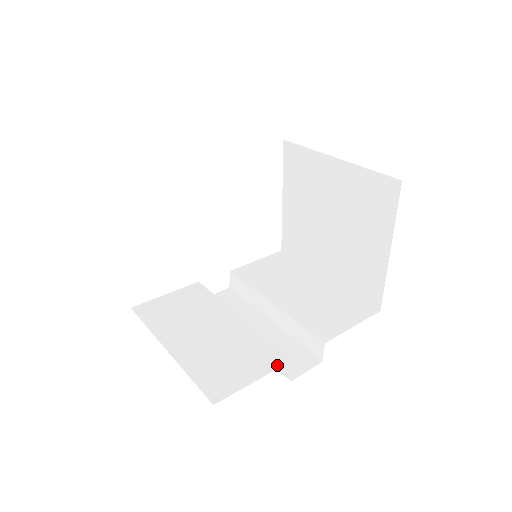
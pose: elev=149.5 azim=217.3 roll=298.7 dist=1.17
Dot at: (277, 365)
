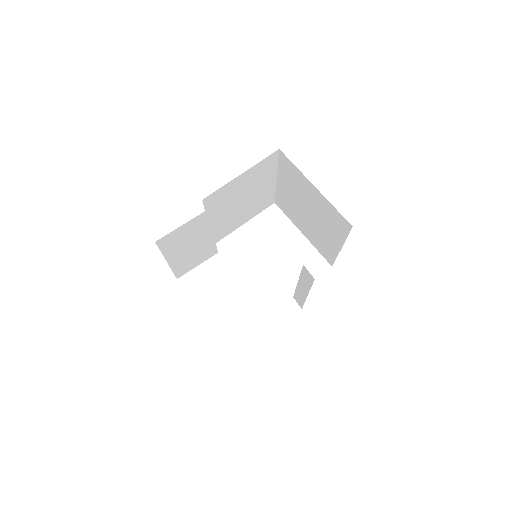
Dot at: occluded
